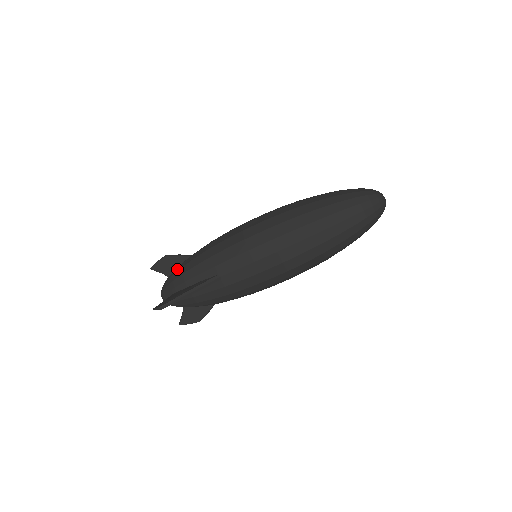
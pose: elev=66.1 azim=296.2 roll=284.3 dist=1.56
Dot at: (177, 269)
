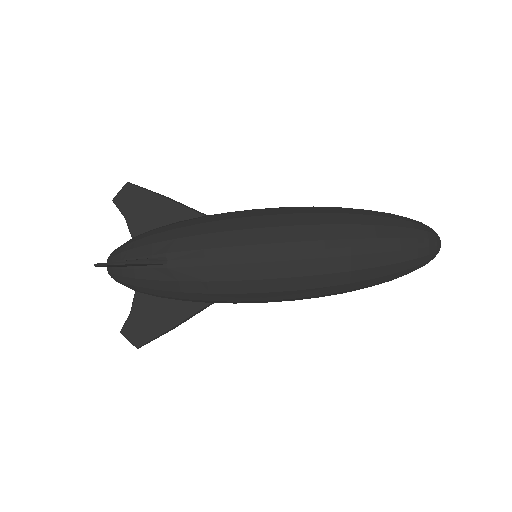
Dot at: occluded
